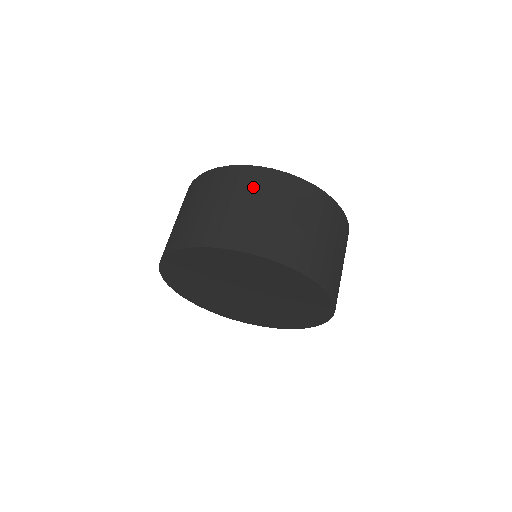
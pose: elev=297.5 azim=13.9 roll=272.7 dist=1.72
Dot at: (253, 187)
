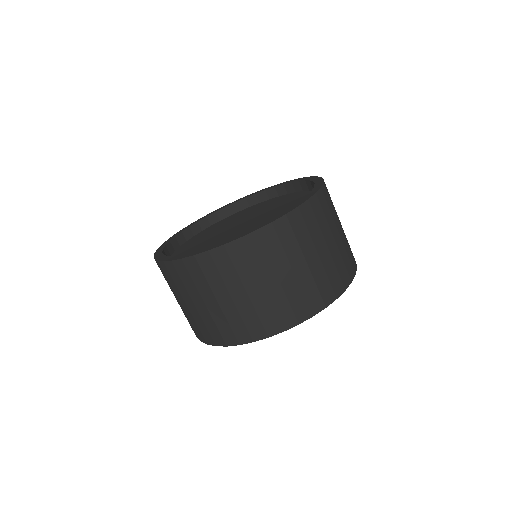
Dot at: (255, 264)
